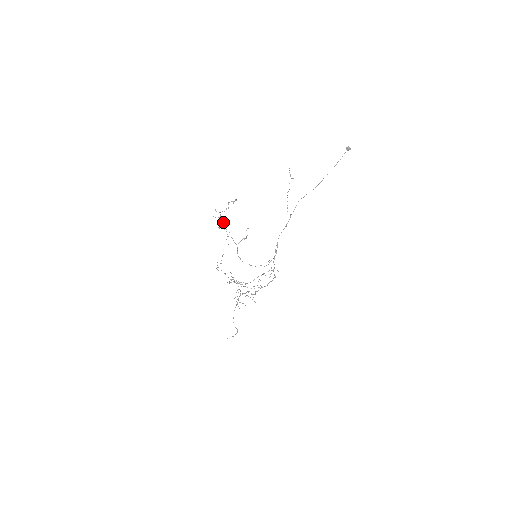
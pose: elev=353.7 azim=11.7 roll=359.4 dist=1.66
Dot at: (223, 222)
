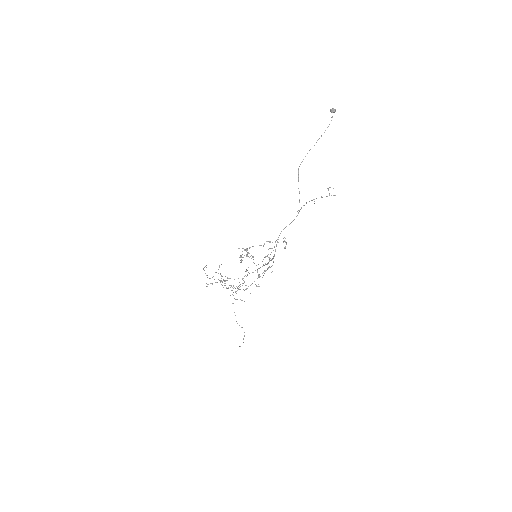
Dot at: (246, 251)
